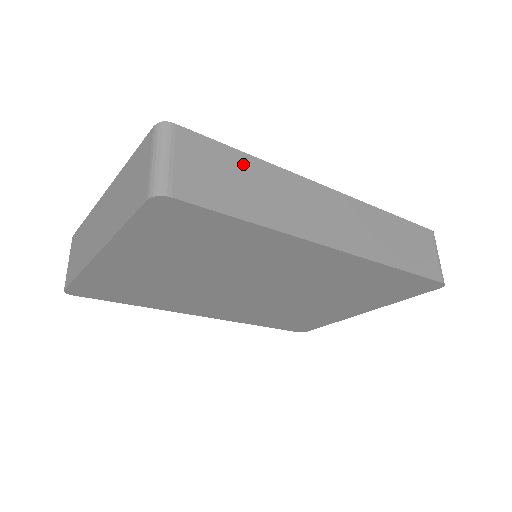
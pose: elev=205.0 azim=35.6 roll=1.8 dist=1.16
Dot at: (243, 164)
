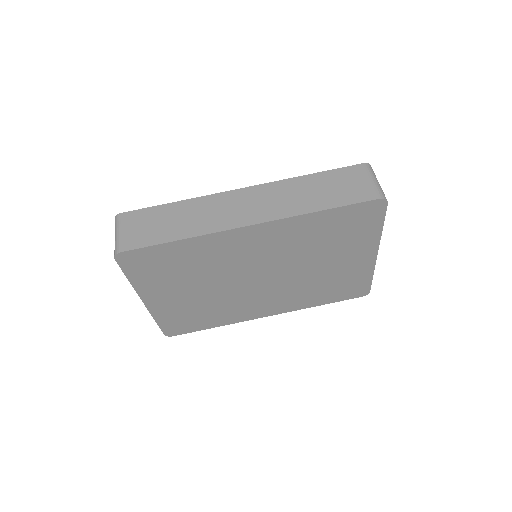
Dot at: (168, 210)
